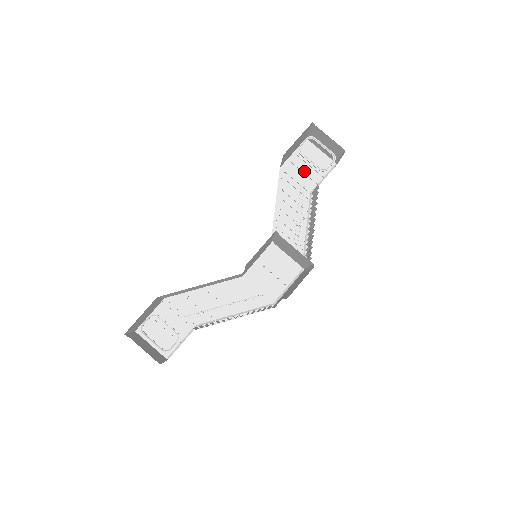
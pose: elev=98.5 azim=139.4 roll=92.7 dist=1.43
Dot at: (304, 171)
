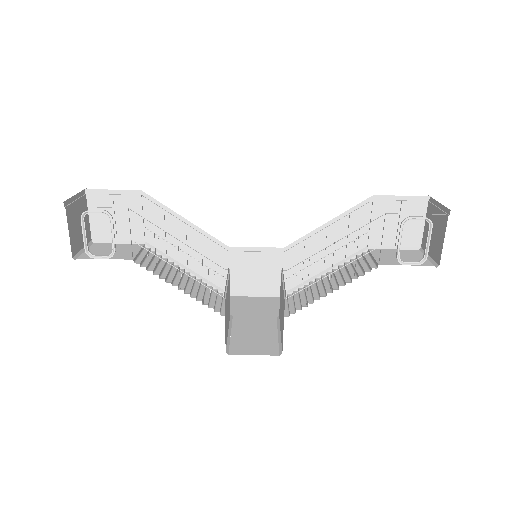
Dot at: (388, 222)
